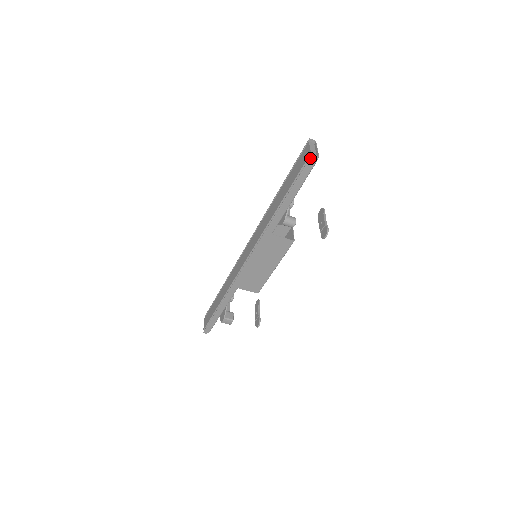
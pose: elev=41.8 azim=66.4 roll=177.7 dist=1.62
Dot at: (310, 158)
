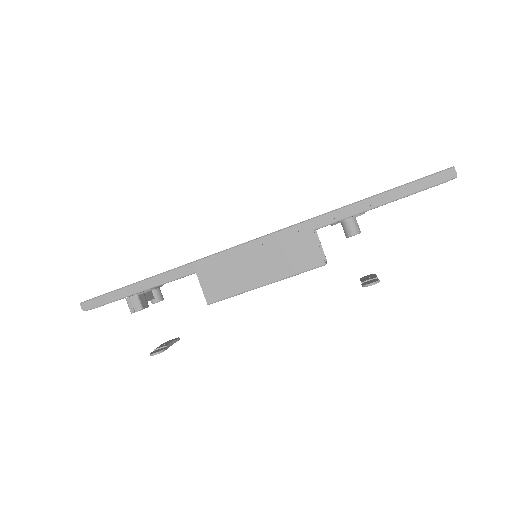
Dot at: (448, 169)
